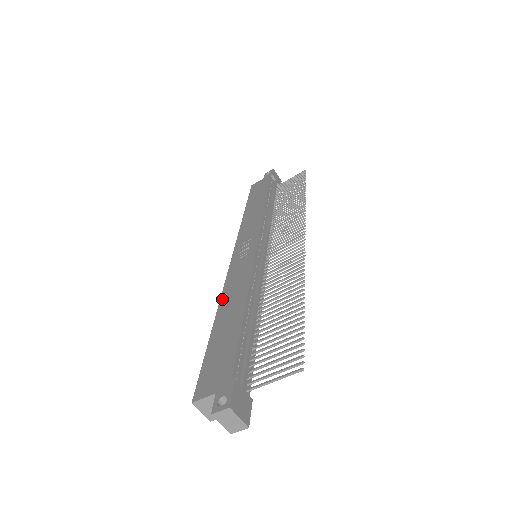
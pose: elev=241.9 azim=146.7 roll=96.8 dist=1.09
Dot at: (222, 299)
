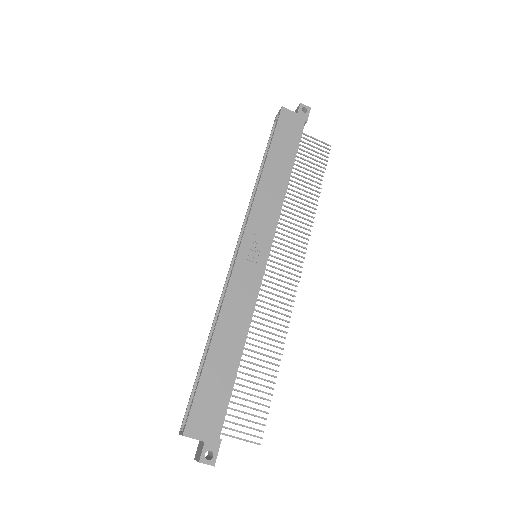
Dot at: (222, 314)
